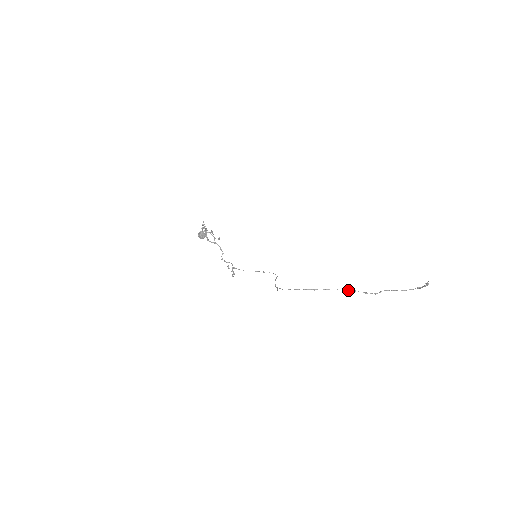
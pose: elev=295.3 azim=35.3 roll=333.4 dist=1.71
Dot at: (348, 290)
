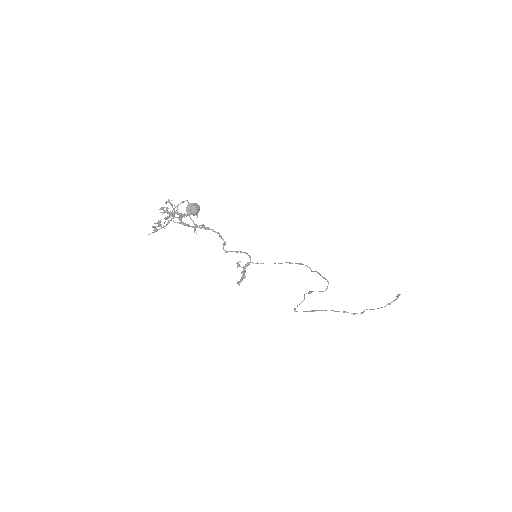
Dot at: (339, 311)
